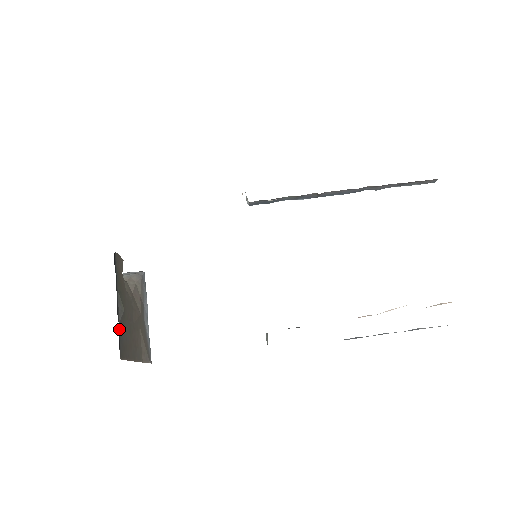
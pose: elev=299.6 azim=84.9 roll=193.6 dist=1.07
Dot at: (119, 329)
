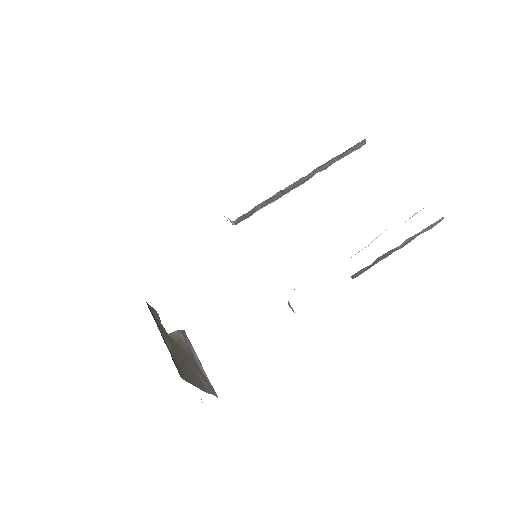
Dot at: (171, 355)
